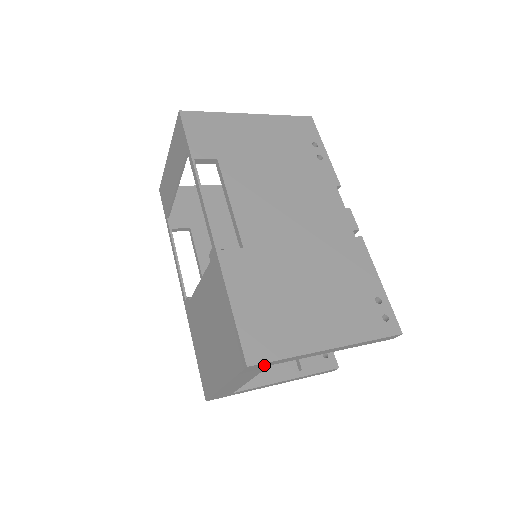
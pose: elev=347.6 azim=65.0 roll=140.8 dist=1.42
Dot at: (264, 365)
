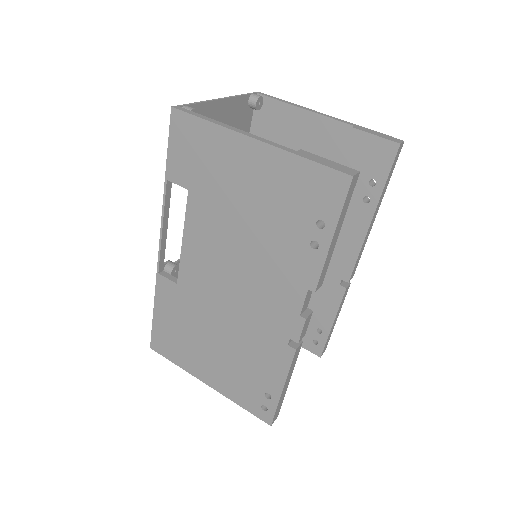
Dot at: occluded
